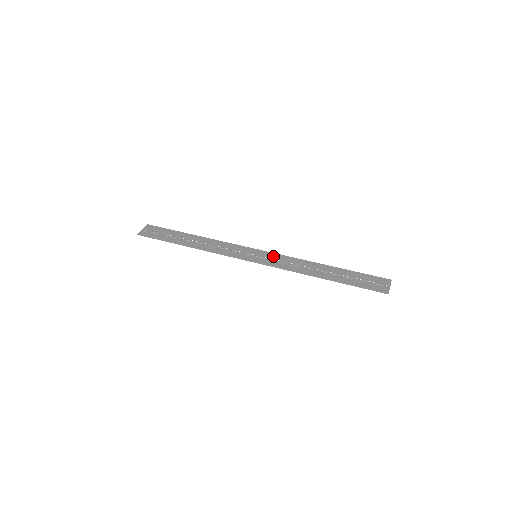
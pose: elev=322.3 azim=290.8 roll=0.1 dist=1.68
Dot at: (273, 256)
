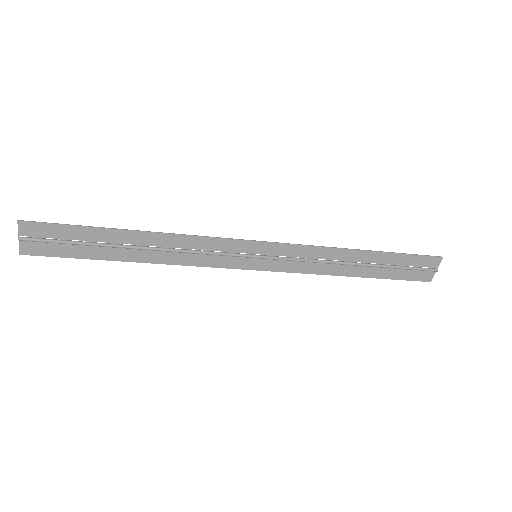
Dot at: (279, 264)
